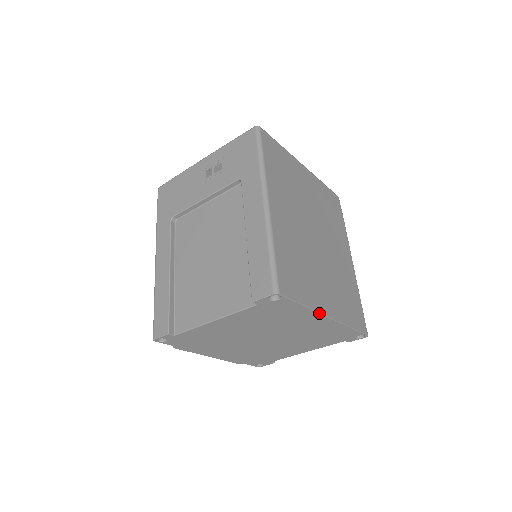
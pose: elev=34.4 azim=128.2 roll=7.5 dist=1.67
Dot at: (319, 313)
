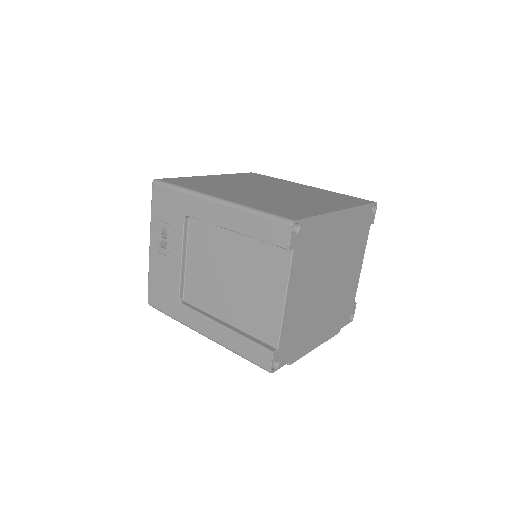
Dot at: (332, 213)
